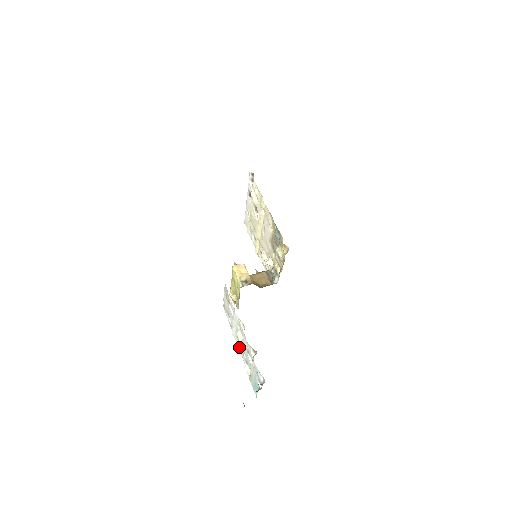
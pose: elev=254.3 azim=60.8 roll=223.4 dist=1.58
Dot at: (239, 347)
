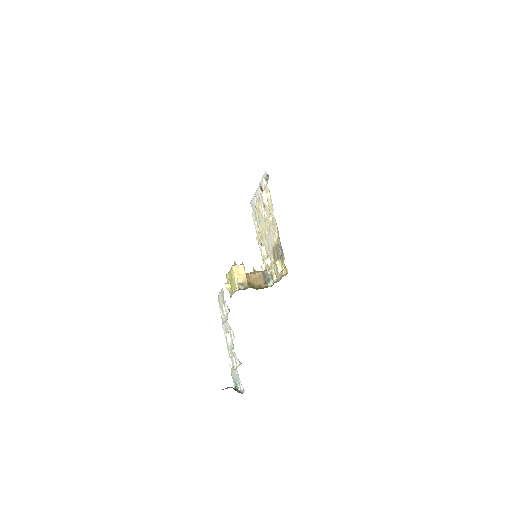
Dot at: (226, 340)
